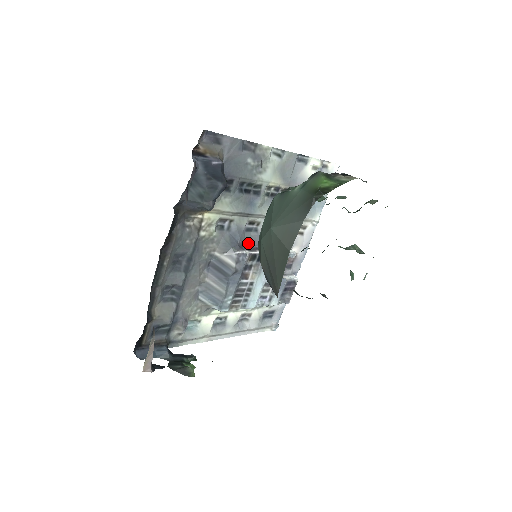
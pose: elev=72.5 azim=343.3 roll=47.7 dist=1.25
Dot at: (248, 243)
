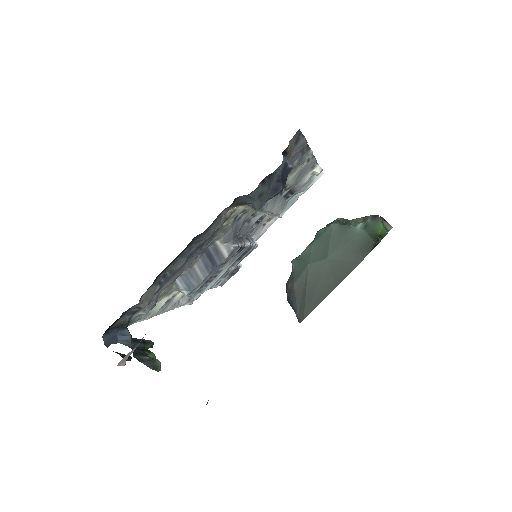
Dot at: occluded
